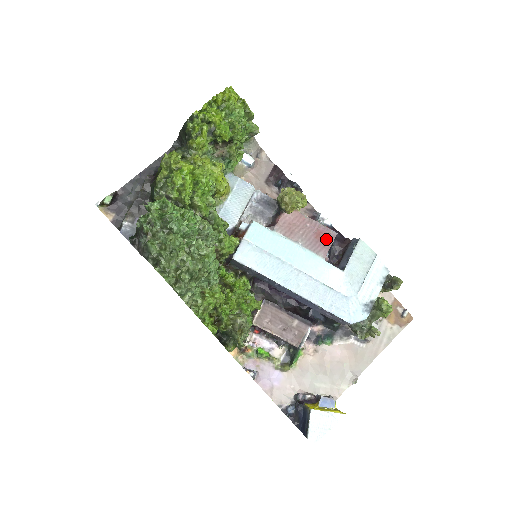
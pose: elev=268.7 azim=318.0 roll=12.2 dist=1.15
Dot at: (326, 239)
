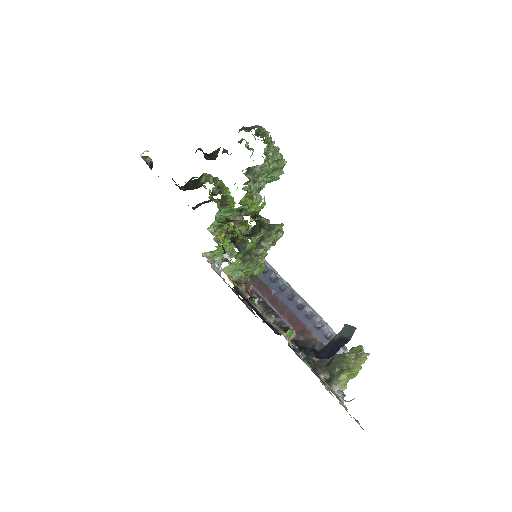
Dot at: occluded
